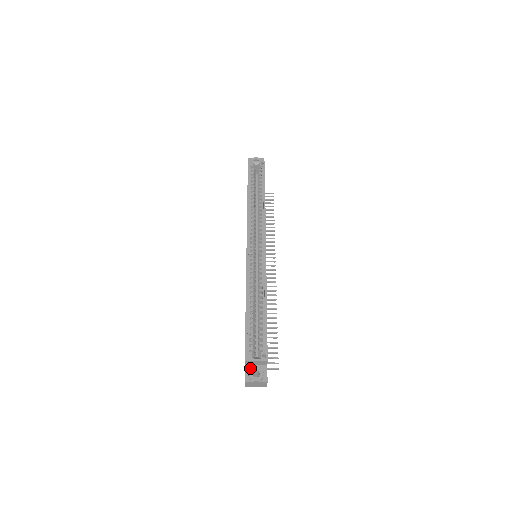
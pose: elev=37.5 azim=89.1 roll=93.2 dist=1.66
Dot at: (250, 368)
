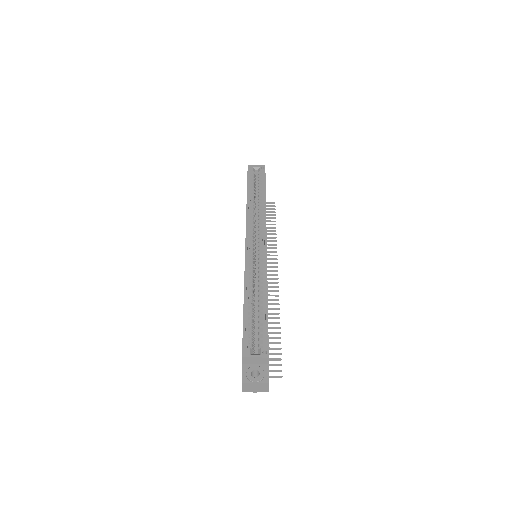
Dot at: (248, 368)
